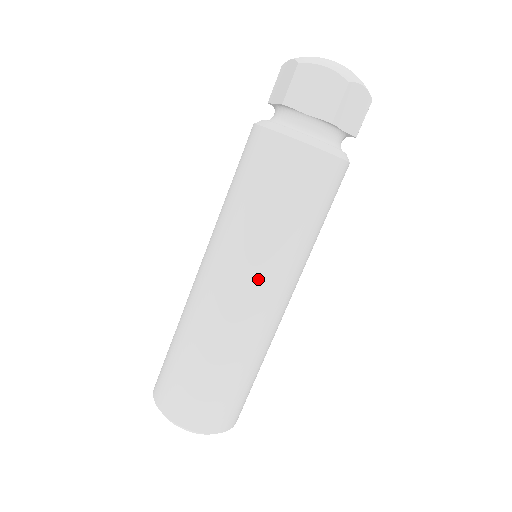
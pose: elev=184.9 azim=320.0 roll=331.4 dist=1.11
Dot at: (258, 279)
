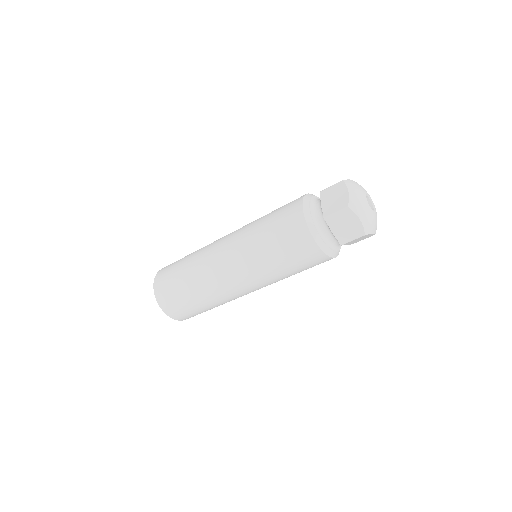
Dot at: (249, 283)
